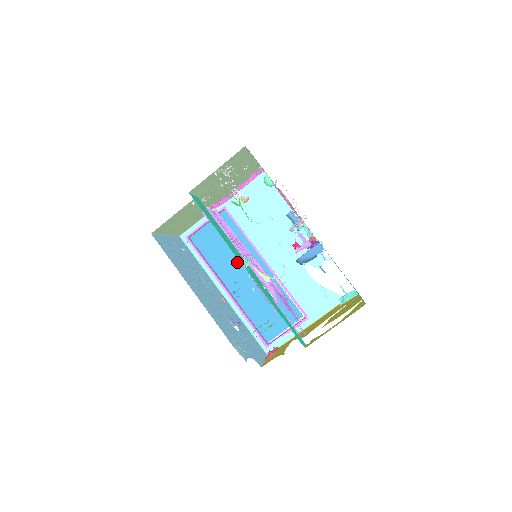
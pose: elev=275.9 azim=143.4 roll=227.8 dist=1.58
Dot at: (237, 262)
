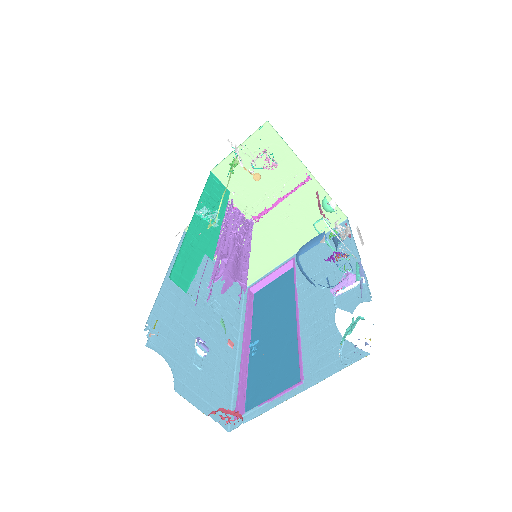
Dot at: (276, 315)
